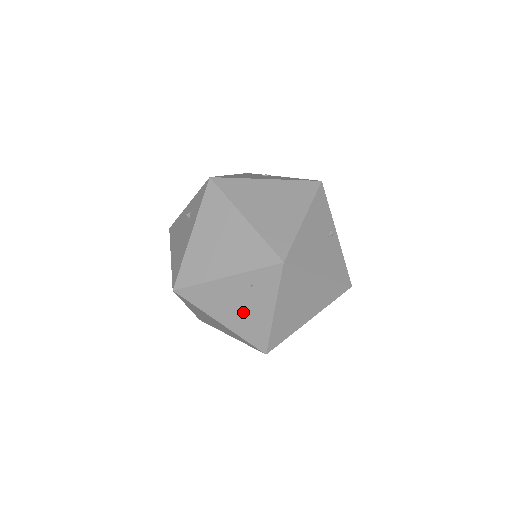
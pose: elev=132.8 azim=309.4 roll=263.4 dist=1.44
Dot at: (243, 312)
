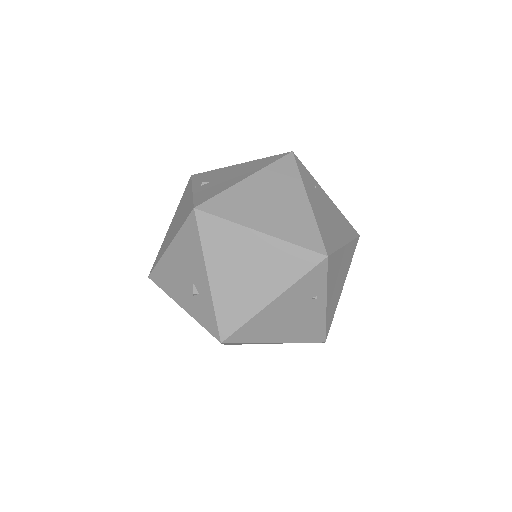
Dot at: occluded
